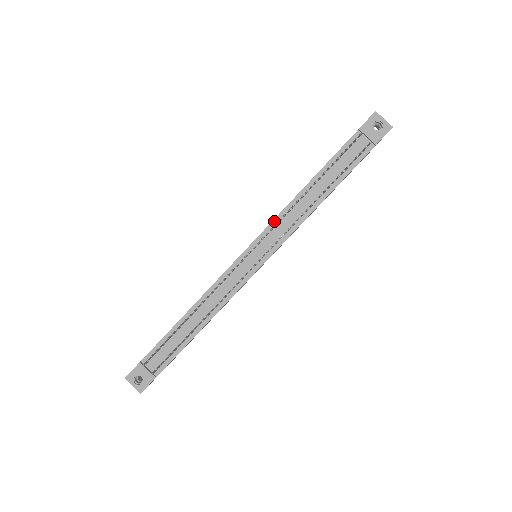
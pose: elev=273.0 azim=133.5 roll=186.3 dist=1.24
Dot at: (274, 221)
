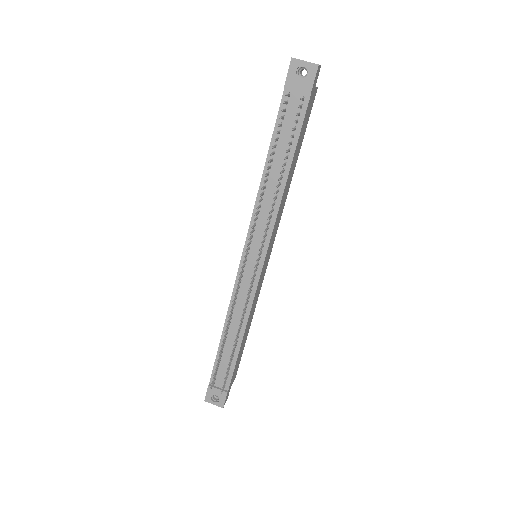
Dot at: (252, 221)
